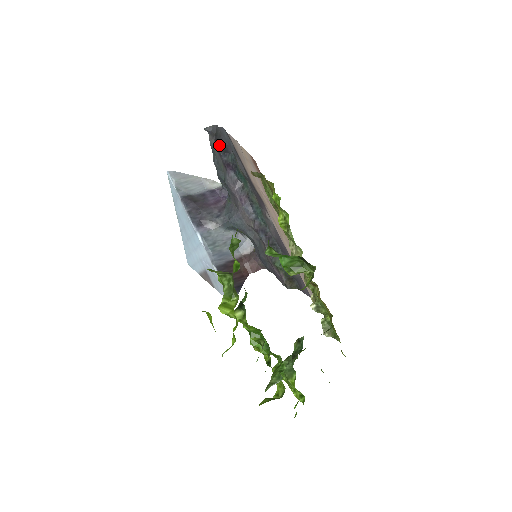
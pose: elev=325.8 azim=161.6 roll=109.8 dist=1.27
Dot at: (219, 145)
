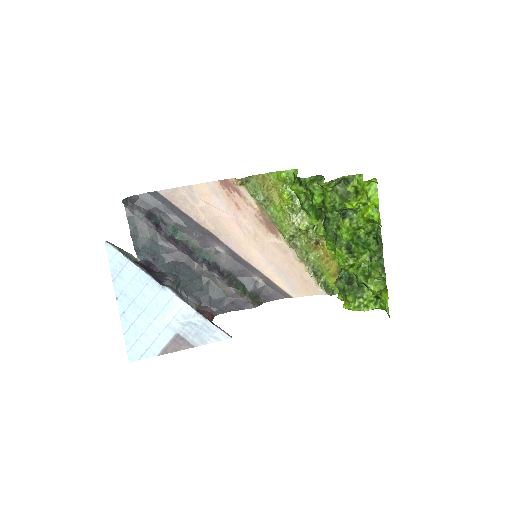
Dot at: (142, 211)
